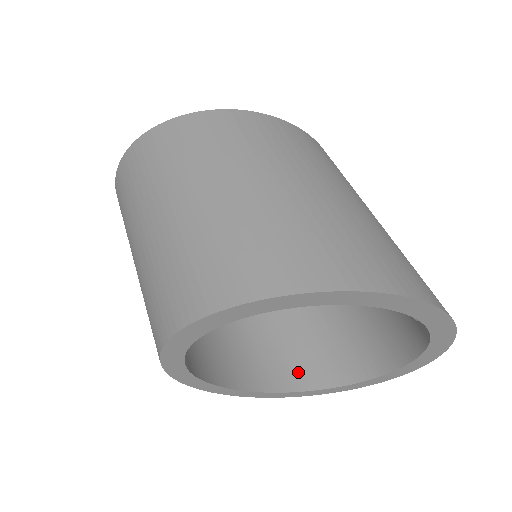
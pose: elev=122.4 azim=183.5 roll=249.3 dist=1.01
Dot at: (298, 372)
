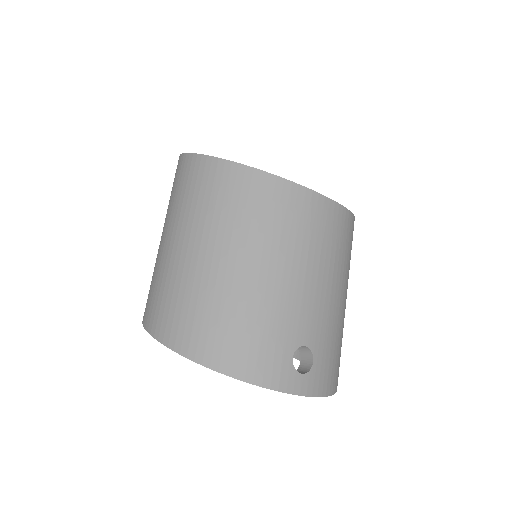
Dot at: occluded
